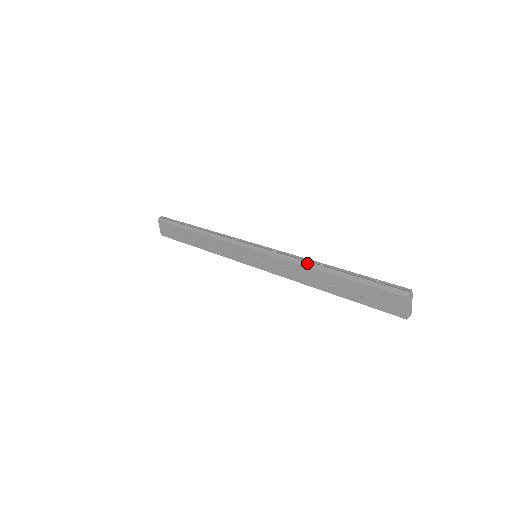
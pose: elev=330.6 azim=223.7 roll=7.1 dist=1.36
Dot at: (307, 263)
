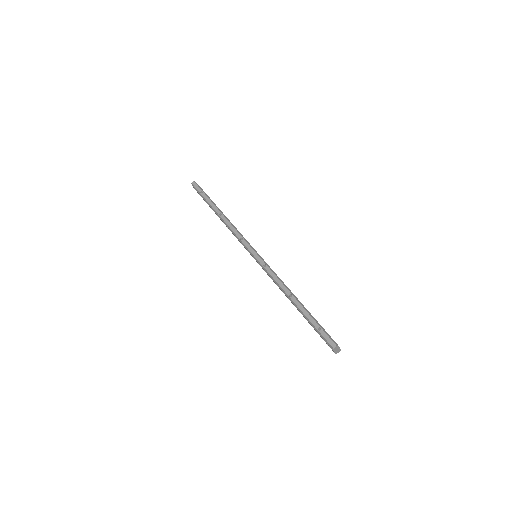
Dot at: (282, 289)
